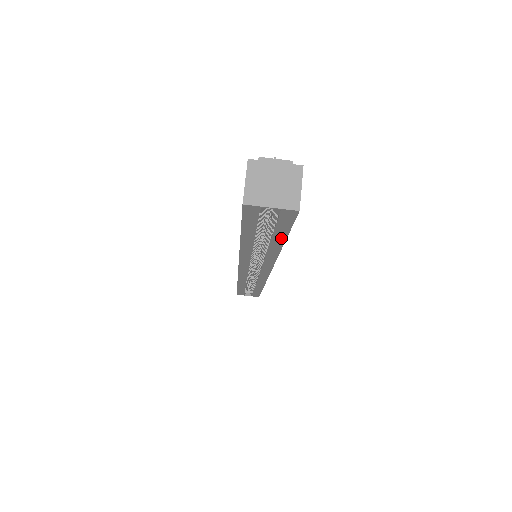
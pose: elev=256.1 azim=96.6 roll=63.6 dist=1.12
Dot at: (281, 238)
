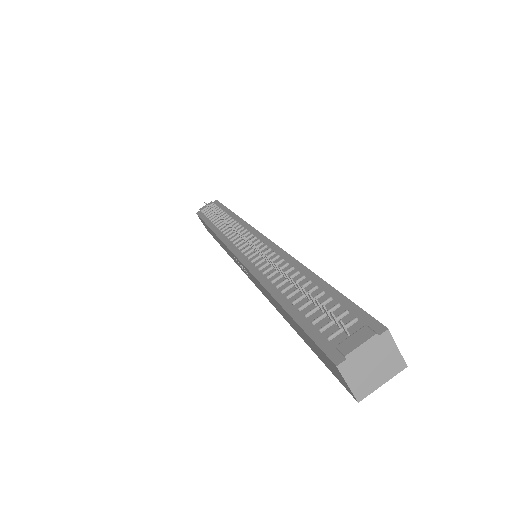
Dot at: occluded
